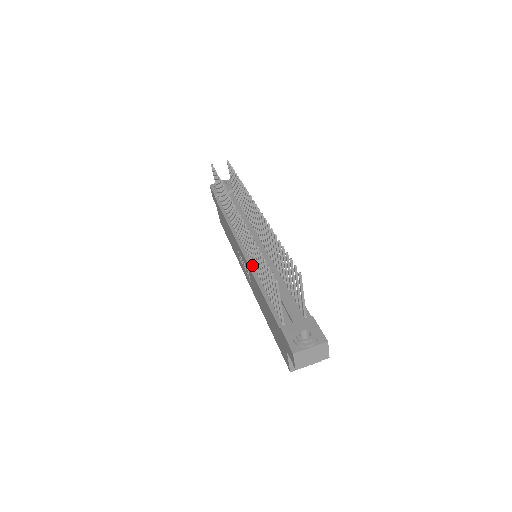
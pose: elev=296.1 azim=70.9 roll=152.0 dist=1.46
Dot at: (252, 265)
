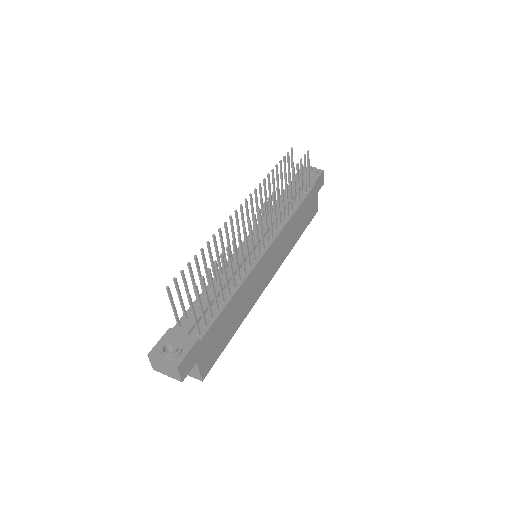
Dot at: occluded
